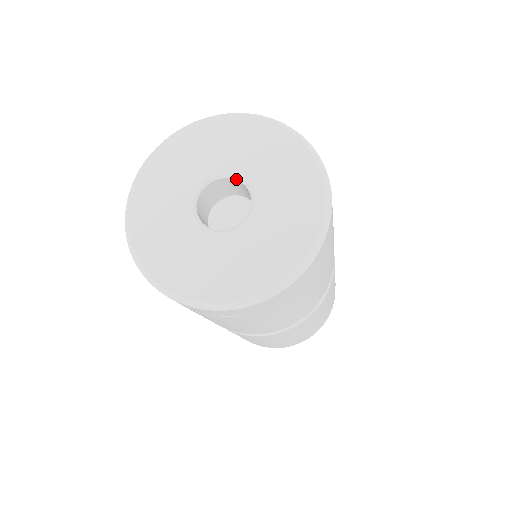
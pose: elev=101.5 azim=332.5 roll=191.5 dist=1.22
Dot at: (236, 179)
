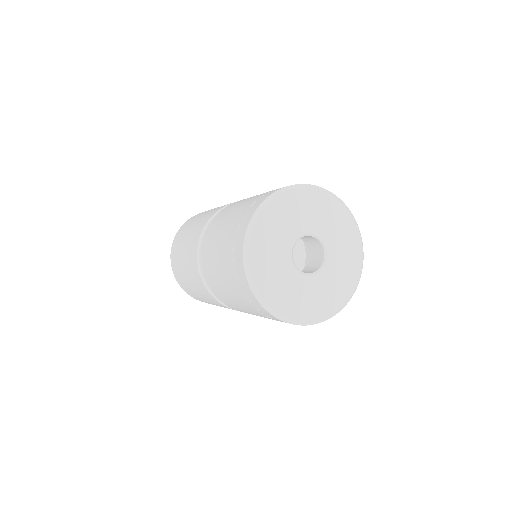
Dot at: (321, 243)
